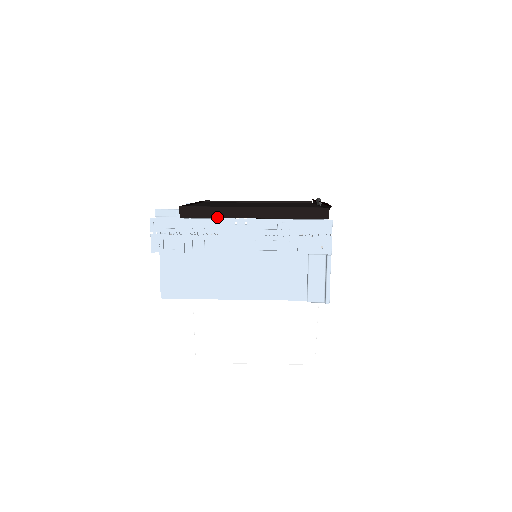
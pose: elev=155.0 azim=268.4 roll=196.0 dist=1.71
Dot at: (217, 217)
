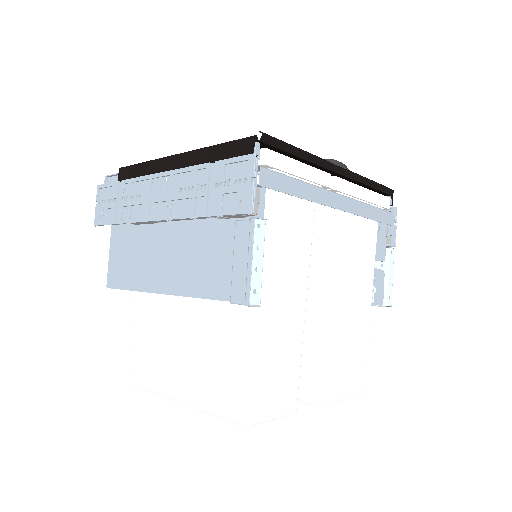
Dot at: (145, 175)
